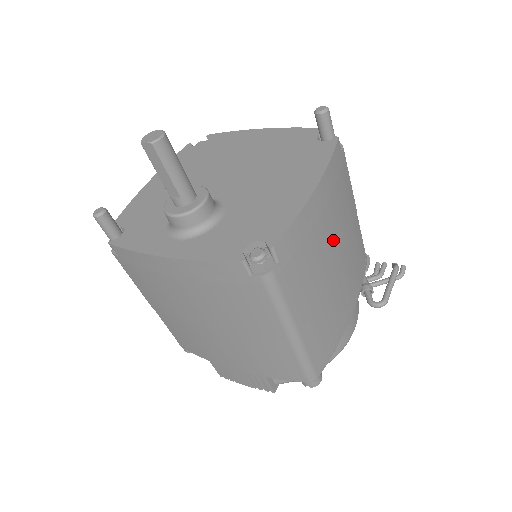
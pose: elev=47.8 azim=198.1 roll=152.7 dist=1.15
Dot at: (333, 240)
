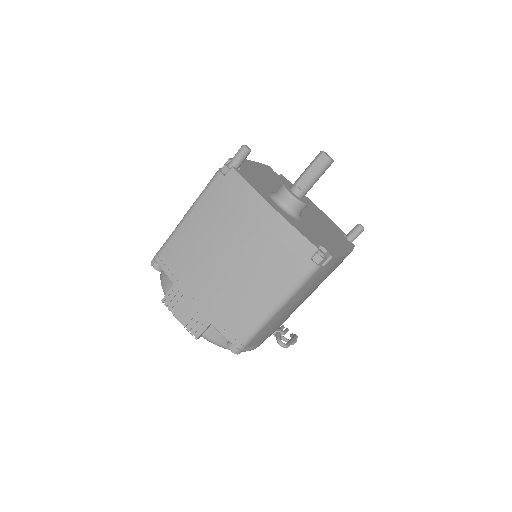
Dot at: occluded
